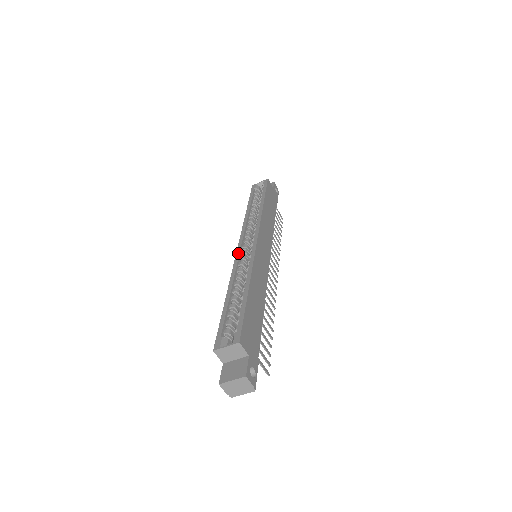
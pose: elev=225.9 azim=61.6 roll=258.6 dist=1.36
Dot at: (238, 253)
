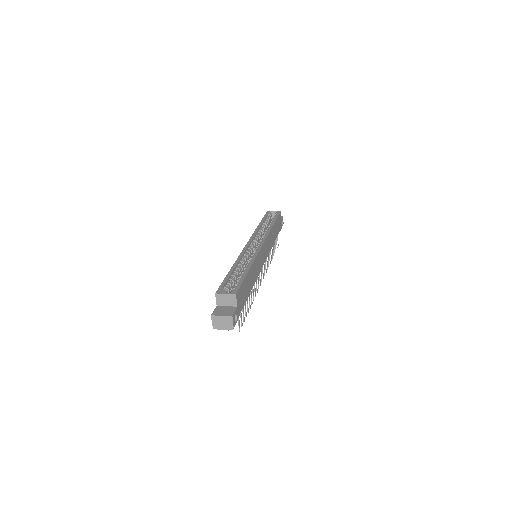
Dot at: (246, 247)
